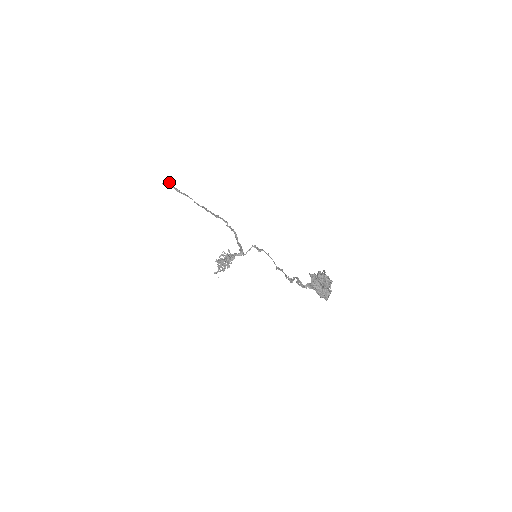
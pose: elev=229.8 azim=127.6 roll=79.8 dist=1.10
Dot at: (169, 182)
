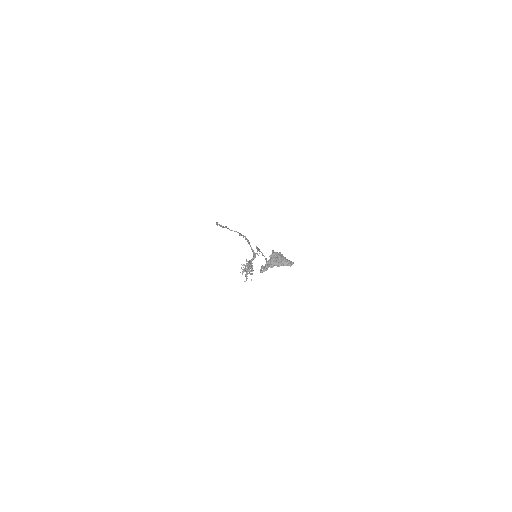
Dot at: (217, 223)
